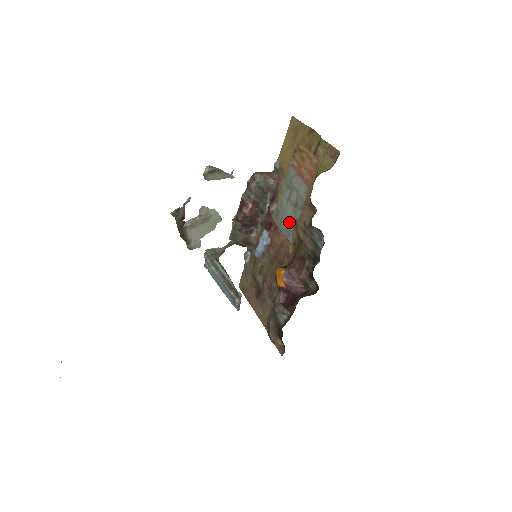
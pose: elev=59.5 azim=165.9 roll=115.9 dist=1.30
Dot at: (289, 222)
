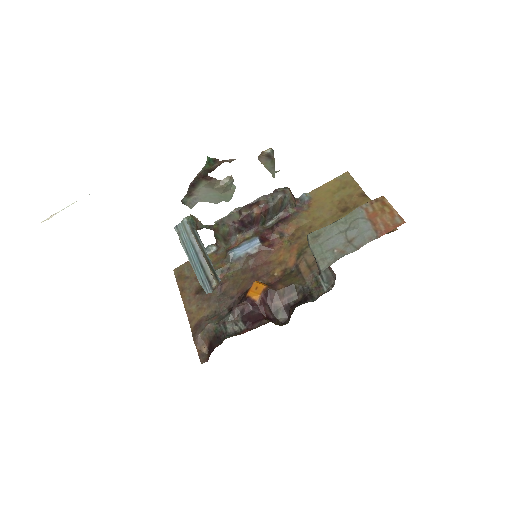
Dot at: (332, 250)
